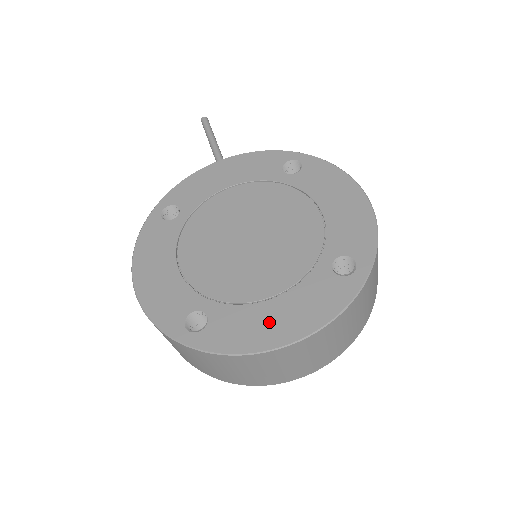
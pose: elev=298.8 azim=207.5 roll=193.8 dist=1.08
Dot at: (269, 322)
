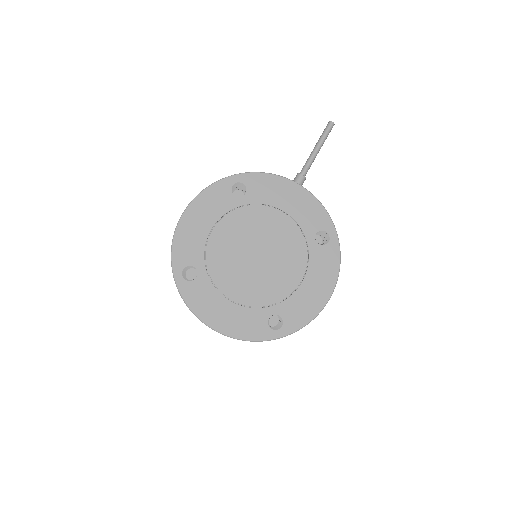
Dot at: (218, 311)
